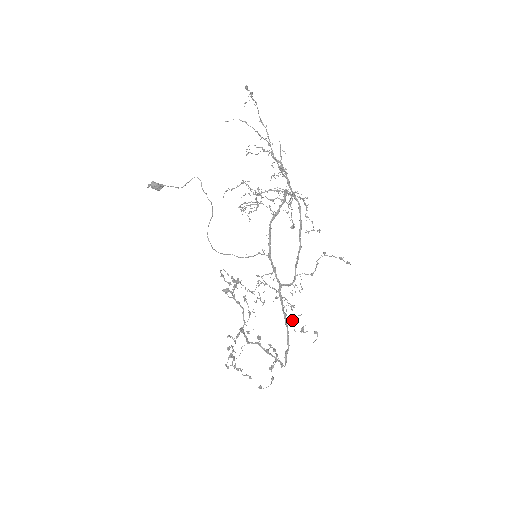
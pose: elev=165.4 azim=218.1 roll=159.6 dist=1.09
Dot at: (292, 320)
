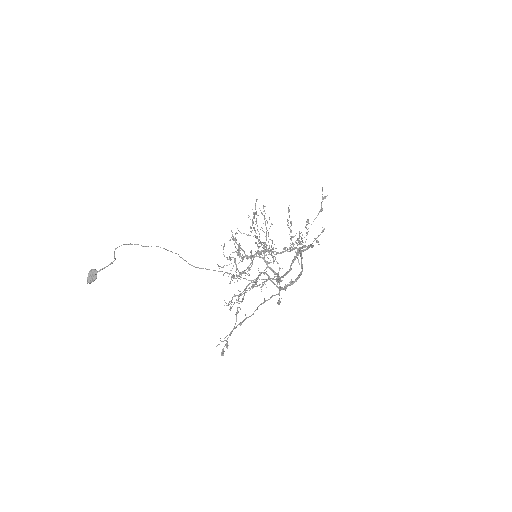
Dot at: occluded
